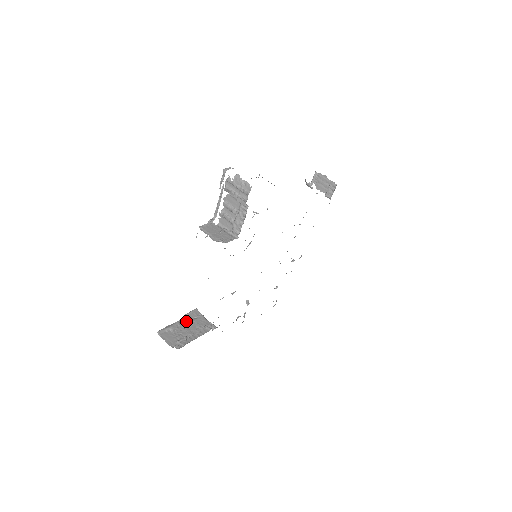
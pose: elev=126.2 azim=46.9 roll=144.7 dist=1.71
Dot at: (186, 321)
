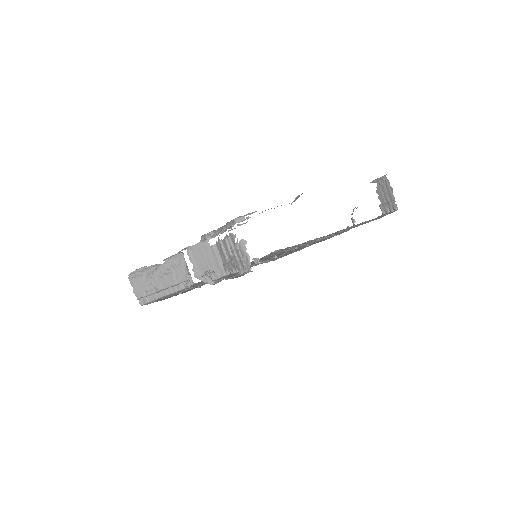
Dot at: (165, 267)
